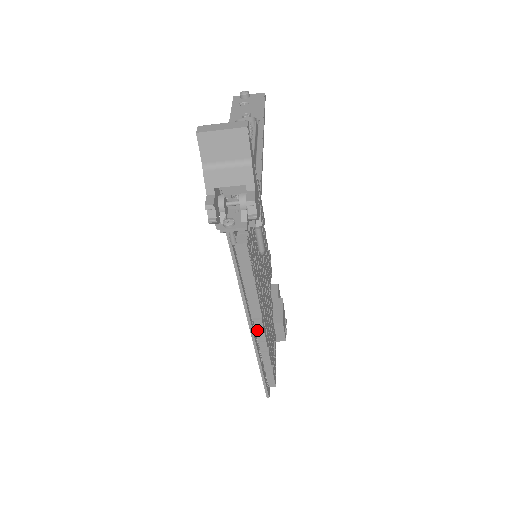
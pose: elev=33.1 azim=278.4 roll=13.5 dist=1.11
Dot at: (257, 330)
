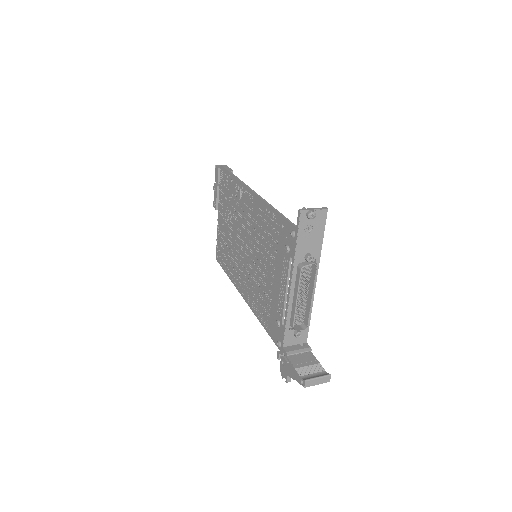
Dot at: occluded
